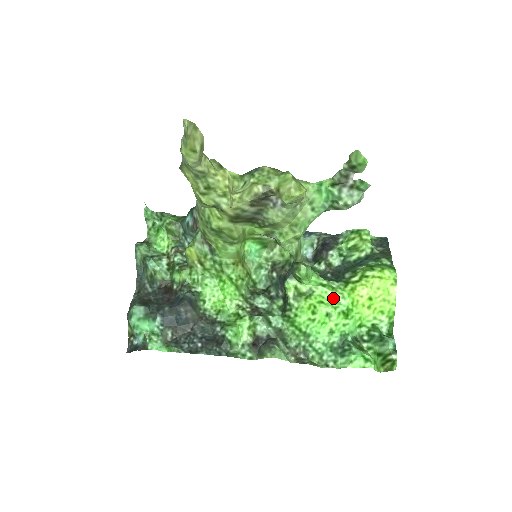
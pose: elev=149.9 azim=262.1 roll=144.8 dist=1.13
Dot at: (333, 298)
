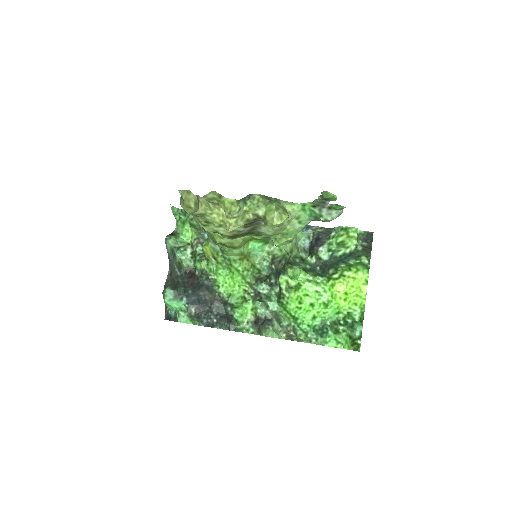
Dot at: (316, 291)
